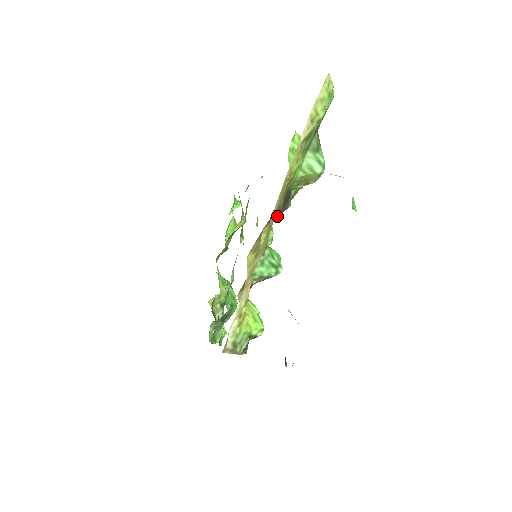
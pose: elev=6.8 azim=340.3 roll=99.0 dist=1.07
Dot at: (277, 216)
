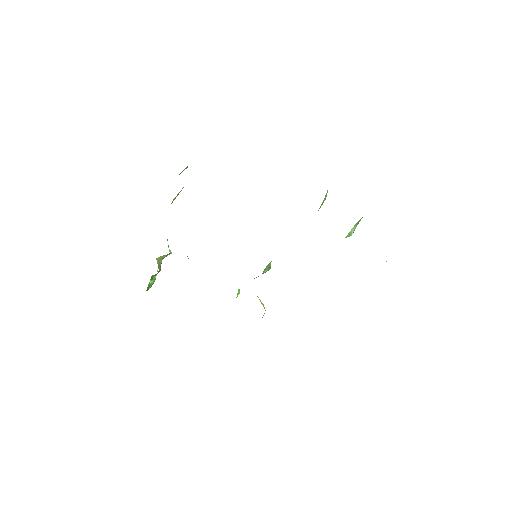
Dot at: occluded
